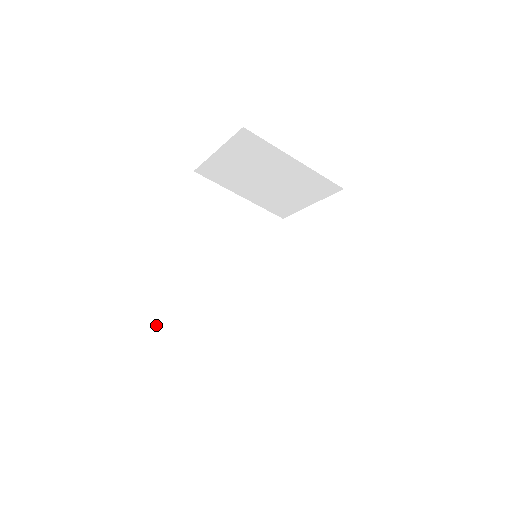
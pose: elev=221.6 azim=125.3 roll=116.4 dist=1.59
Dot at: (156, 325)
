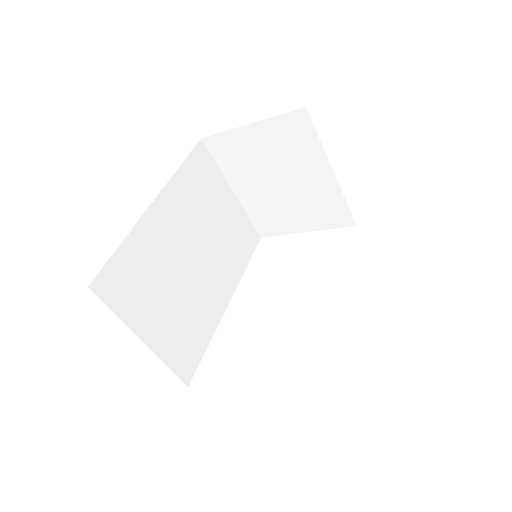
Dot at: (105, 293)
